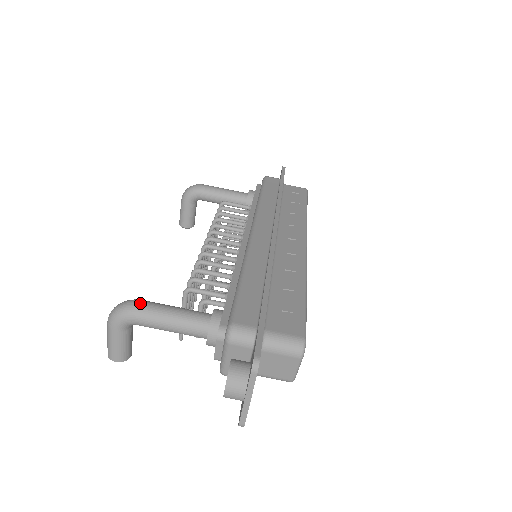
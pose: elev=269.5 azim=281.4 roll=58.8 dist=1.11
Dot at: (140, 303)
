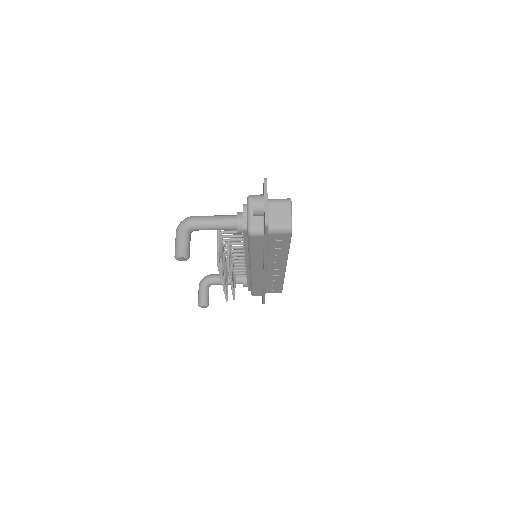
Dot at: (196, 216)
